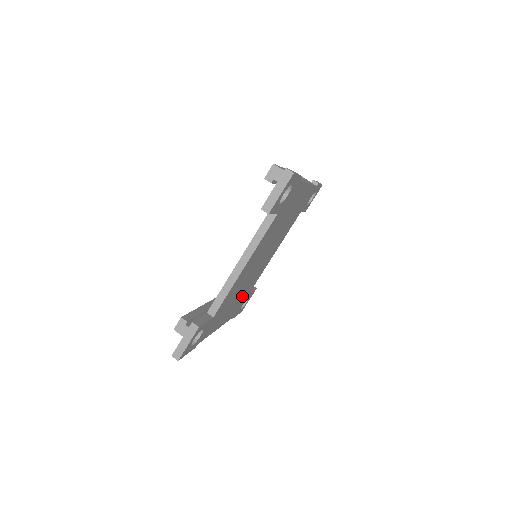
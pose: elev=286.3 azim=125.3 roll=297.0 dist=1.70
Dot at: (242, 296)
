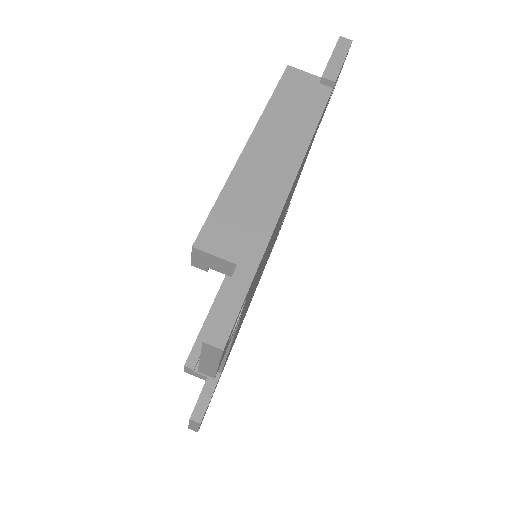
Dot at: occluded
